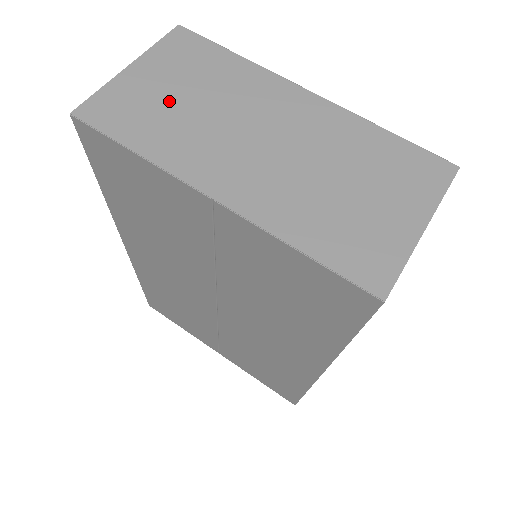
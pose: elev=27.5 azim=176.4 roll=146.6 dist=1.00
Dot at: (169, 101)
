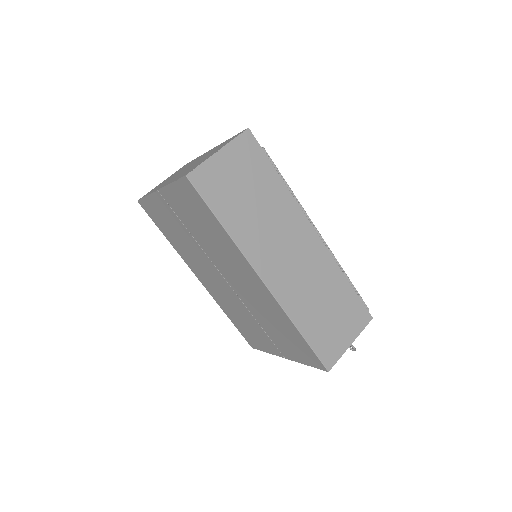
Dot at: (166, 180)
